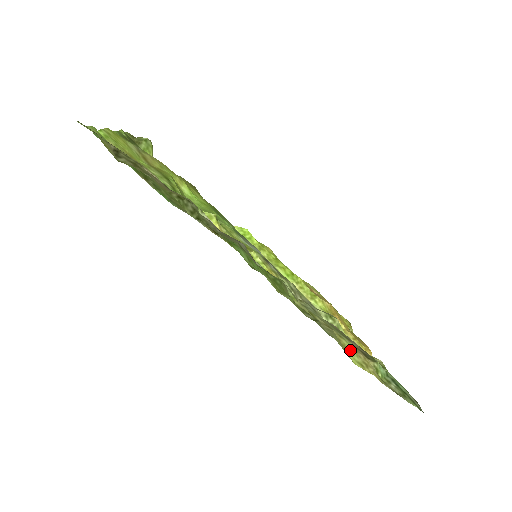
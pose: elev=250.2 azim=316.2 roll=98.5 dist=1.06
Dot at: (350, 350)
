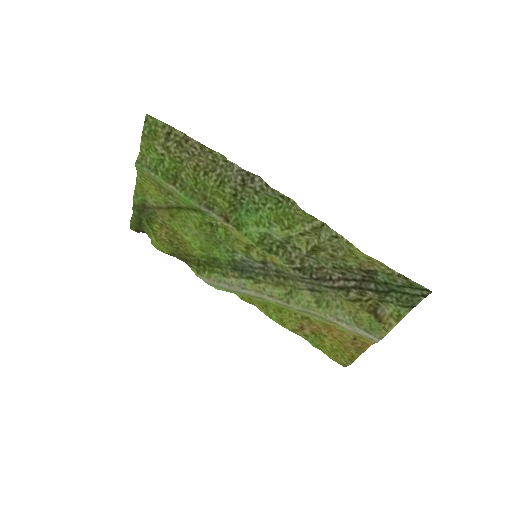
Dot at: (355, 258)
